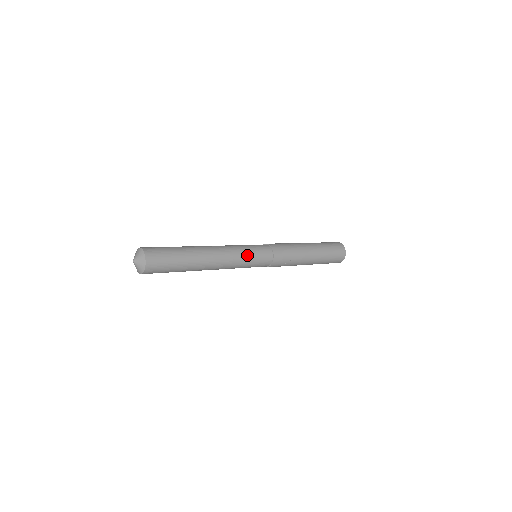
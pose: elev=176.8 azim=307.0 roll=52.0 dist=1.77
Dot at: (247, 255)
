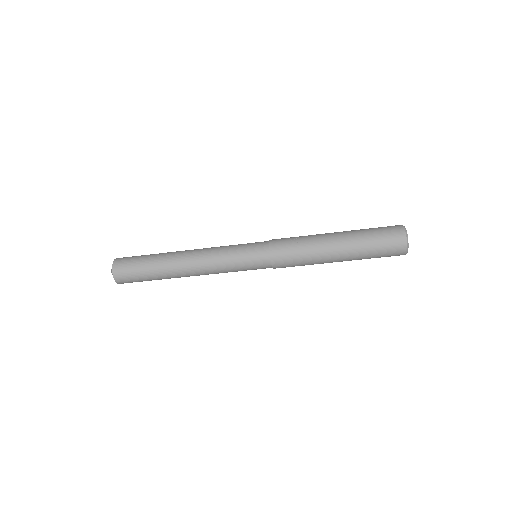
Dot at: (232, 245)
